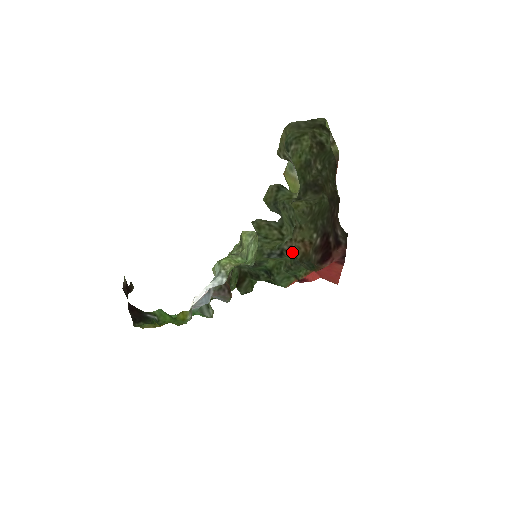
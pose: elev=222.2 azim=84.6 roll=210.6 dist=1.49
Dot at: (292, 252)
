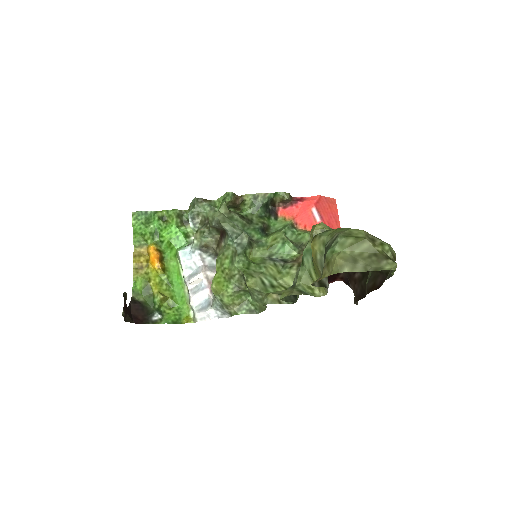
Dot at: (297, 259)
